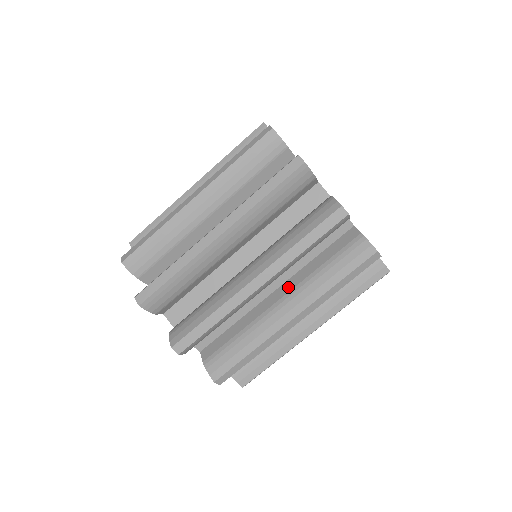
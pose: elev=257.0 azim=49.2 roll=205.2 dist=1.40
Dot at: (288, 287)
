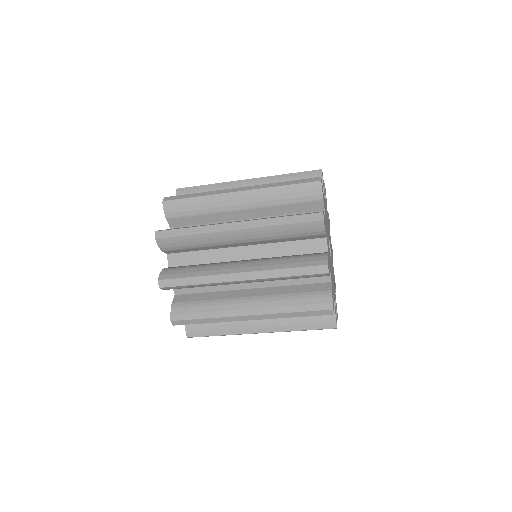
Dot at: (260, 292)
